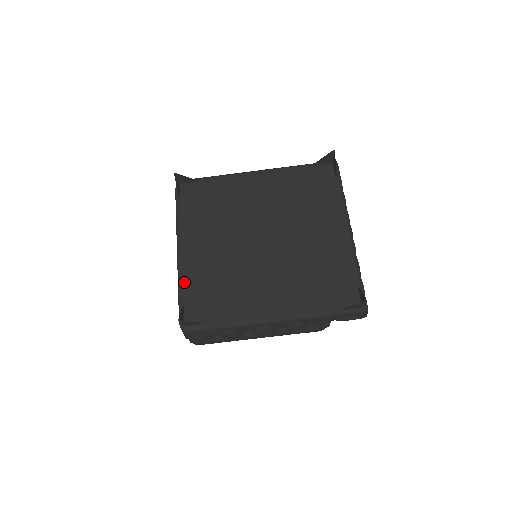
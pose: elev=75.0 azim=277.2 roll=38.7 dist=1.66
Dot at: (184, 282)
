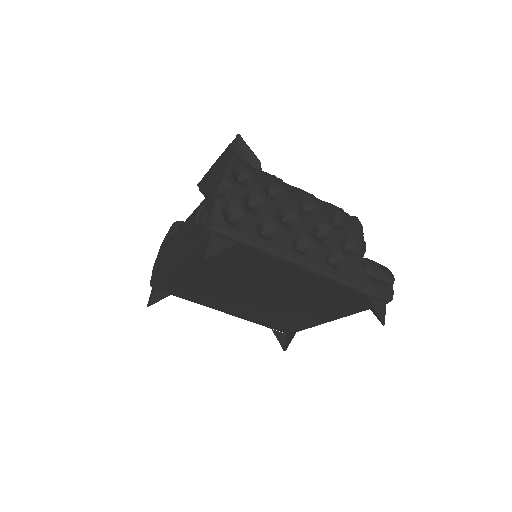
Dot at: (167, 277)
